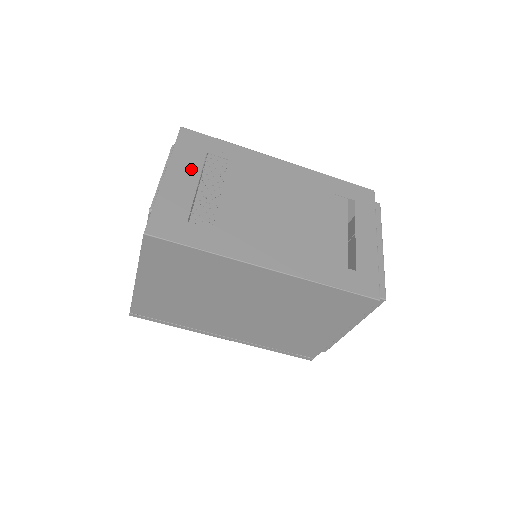
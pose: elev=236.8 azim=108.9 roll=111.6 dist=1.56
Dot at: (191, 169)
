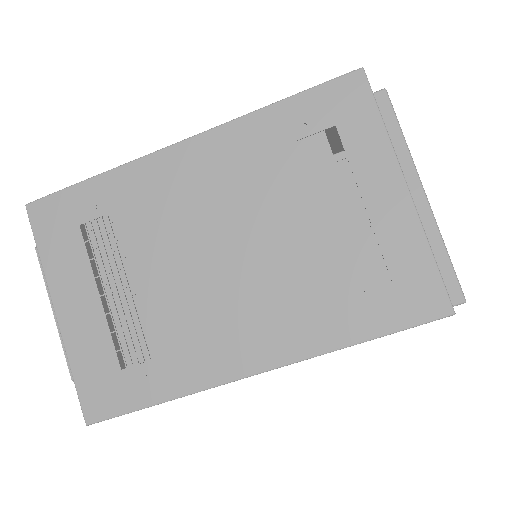
Dot at: (78, 275)
